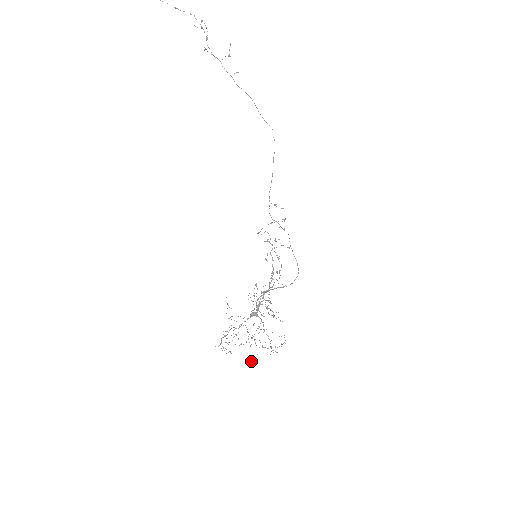
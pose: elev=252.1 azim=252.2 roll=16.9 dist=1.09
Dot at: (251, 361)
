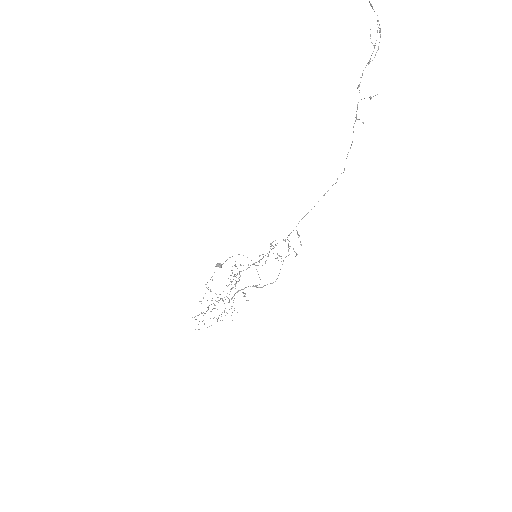
Dot at: occluded
